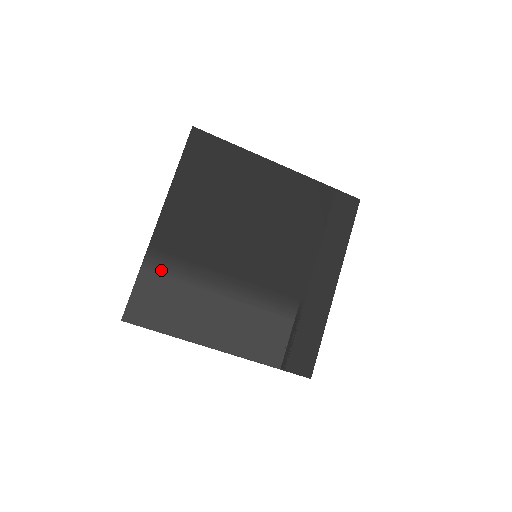
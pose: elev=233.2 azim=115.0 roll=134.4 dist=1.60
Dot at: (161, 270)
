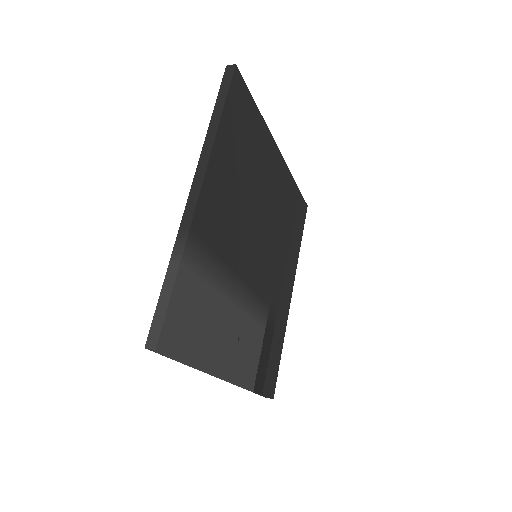
Dot at: (197, 267)
